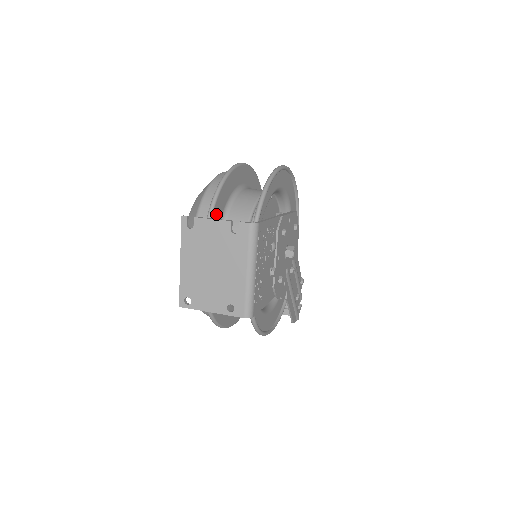
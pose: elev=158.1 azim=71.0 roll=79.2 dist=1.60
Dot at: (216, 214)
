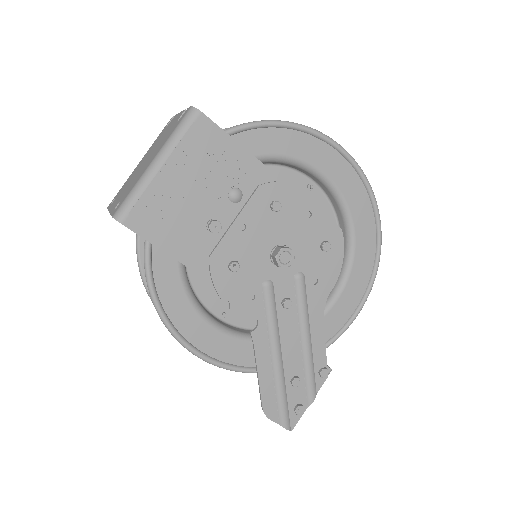
Dot at: occluded
